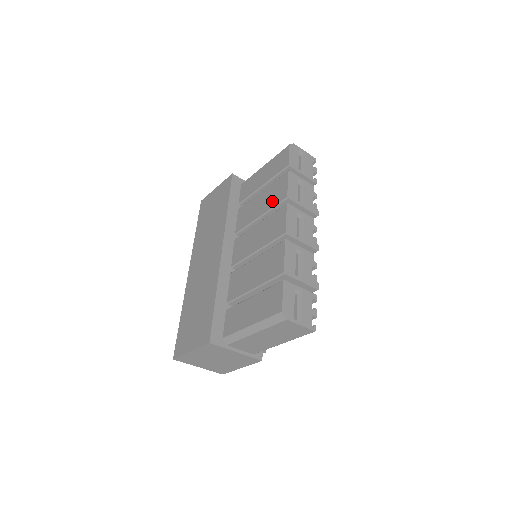
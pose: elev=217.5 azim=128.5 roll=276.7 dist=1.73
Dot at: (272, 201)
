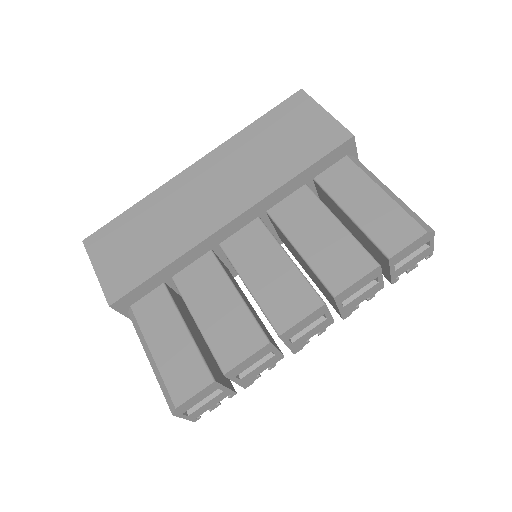
Dot at: (325, 264)
